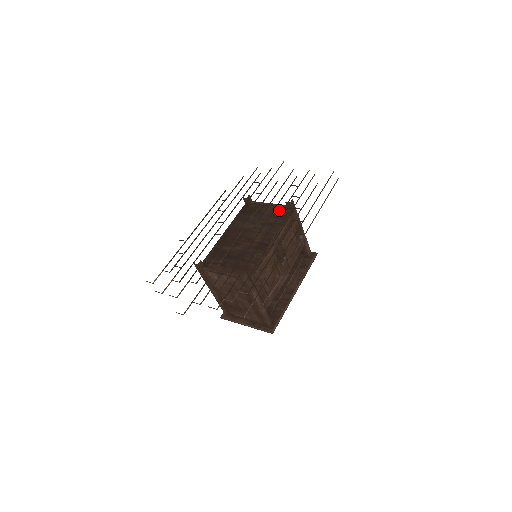
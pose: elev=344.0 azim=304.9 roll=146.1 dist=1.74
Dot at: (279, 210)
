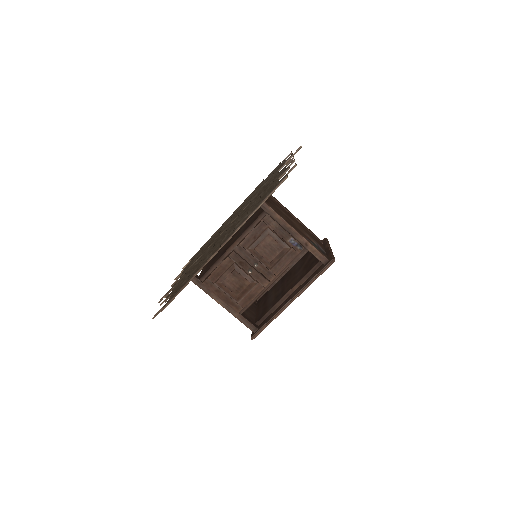
Dot at: (261, 210)
